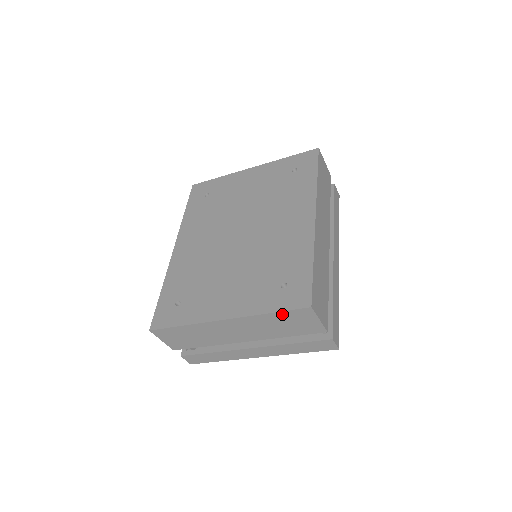
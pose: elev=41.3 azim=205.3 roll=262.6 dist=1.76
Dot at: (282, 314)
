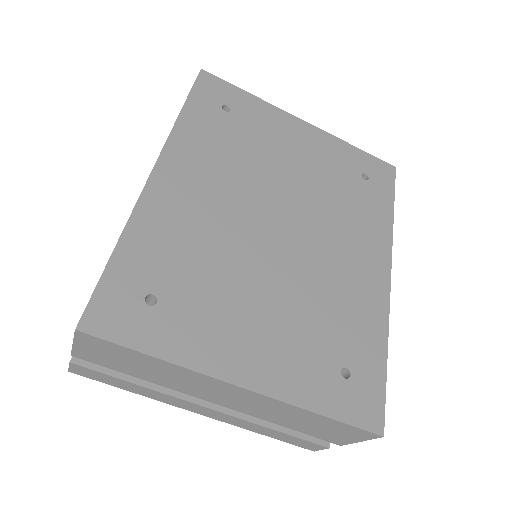
Dot at: (334, 422)
